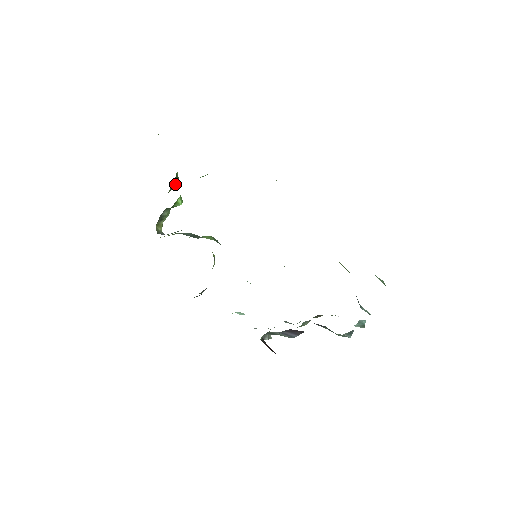
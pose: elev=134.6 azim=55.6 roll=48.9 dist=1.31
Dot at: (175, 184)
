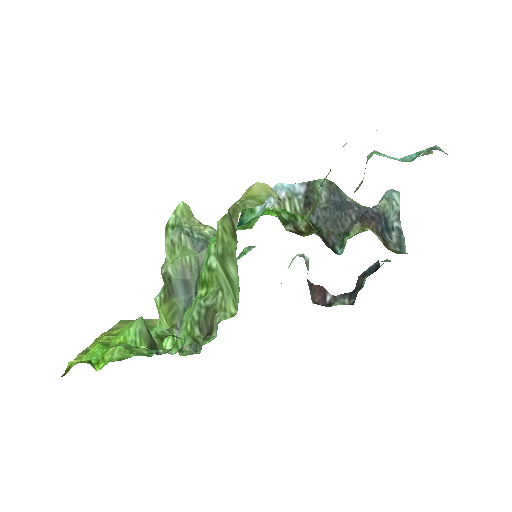
Dot at: (152, 340)
